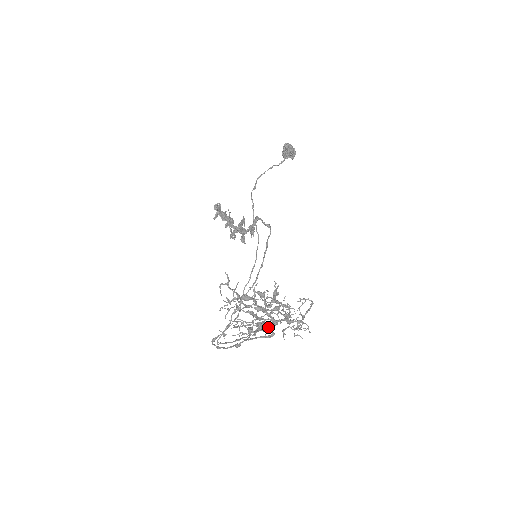
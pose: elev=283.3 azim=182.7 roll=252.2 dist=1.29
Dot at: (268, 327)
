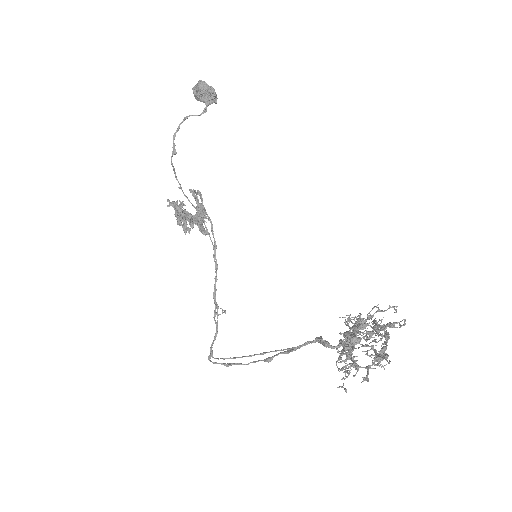
Dot at: occluded
